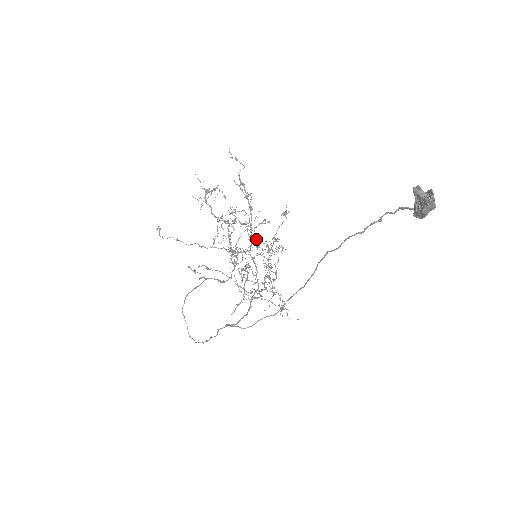
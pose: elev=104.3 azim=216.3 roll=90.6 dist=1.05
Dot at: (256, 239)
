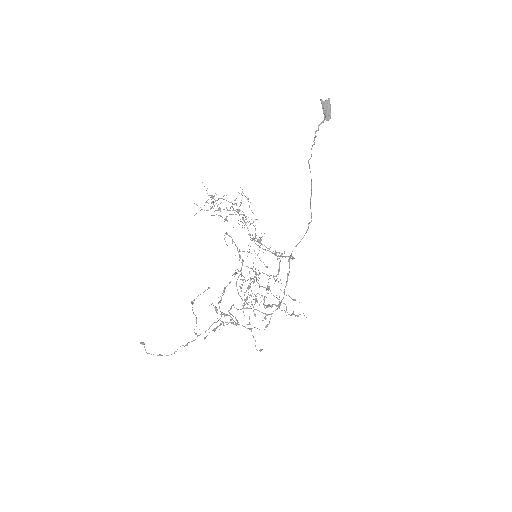
Dot at: (243, 261)
